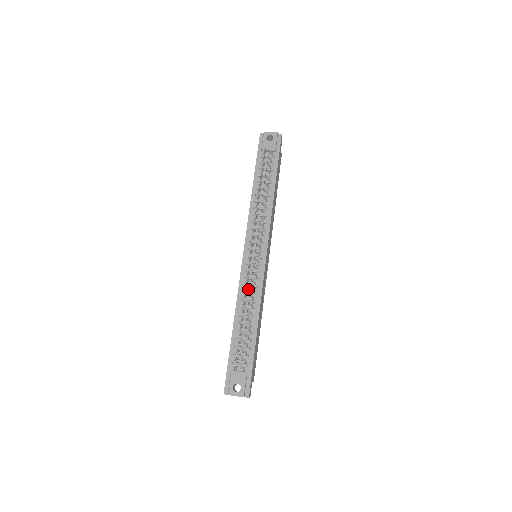
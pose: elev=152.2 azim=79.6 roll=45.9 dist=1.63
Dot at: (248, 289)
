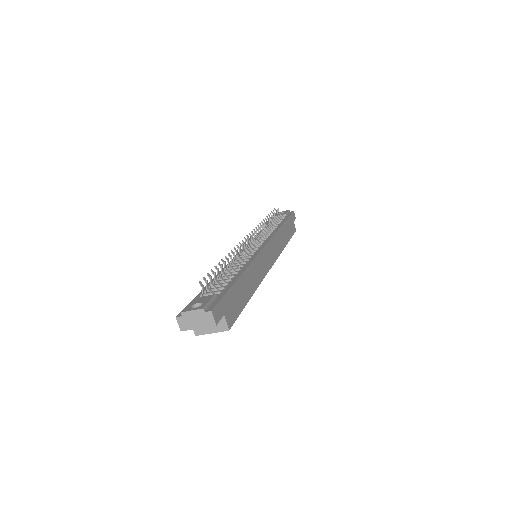
Dot at: occluded
